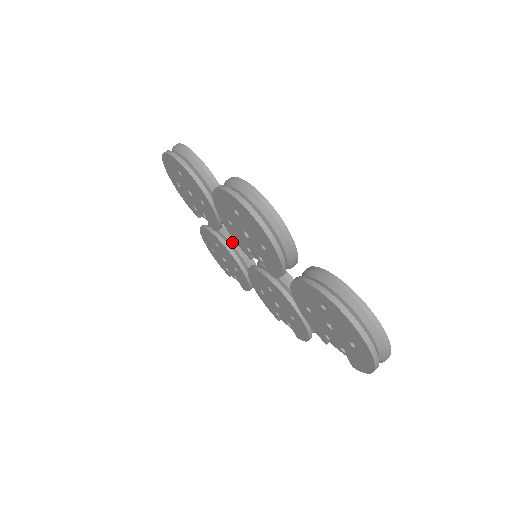
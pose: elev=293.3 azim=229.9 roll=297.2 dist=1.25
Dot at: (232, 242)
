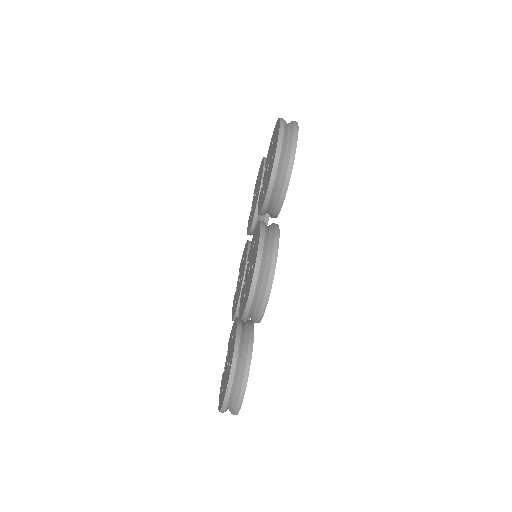
Dot at: occluded
